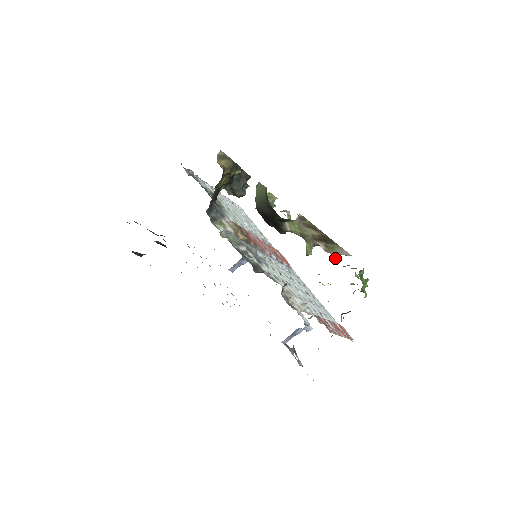
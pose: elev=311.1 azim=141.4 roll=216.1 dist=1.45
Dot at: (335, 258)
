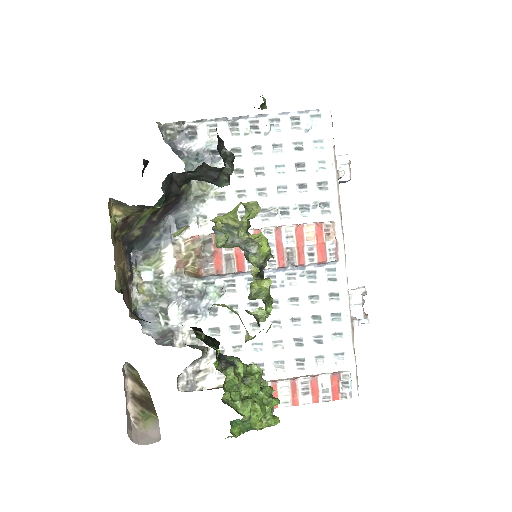
Dot at: (226, 381)
